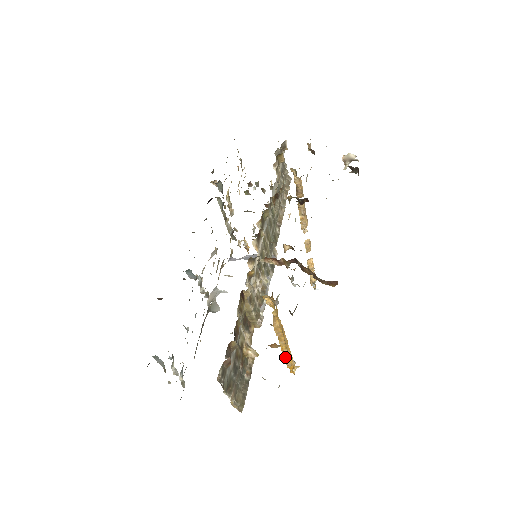
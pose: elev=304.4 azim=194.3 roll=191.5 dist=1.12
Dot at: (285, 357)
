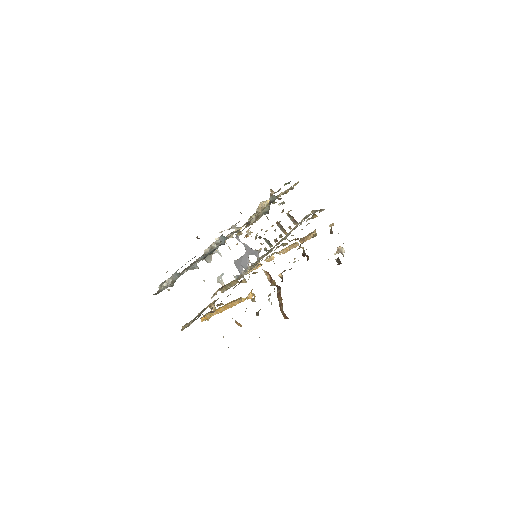
Dot at: (212, 313)
